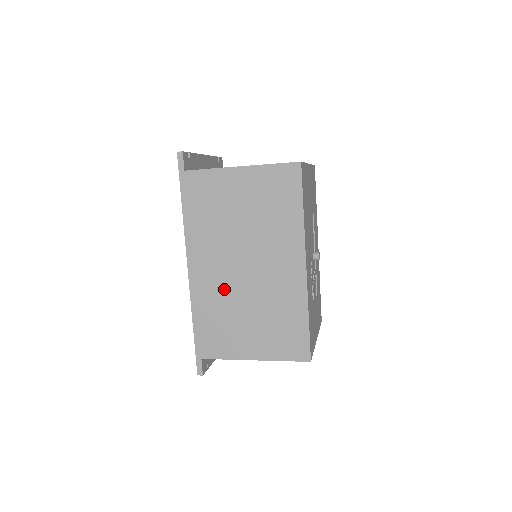
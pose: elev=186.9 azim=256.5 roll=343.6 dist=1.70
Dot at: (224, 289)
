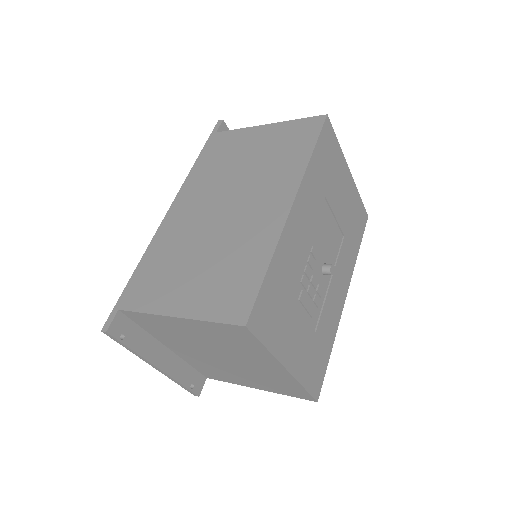
Dot at: (190, 230)
